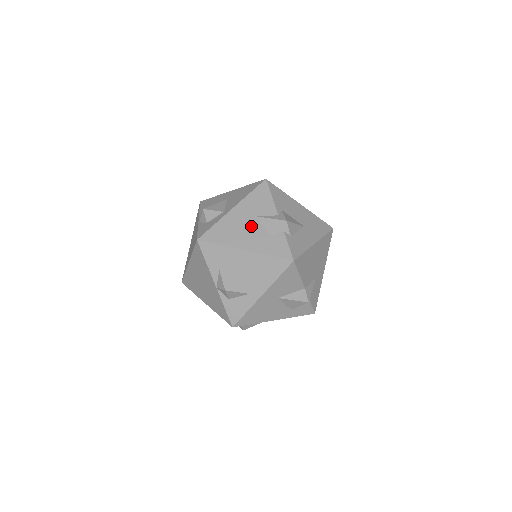
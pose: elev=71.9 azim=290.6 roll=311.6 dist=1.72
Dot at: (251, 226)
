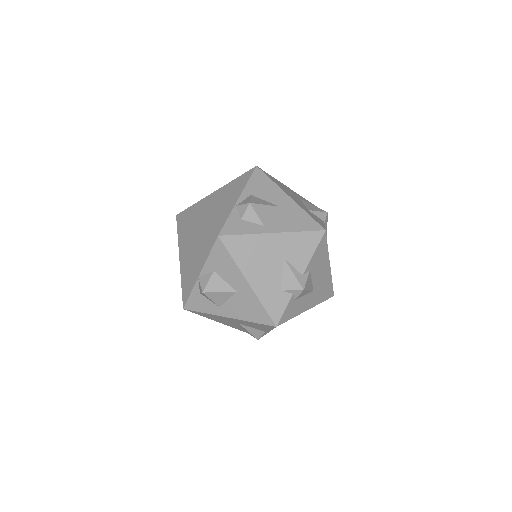
Dot at: (273, 265)
